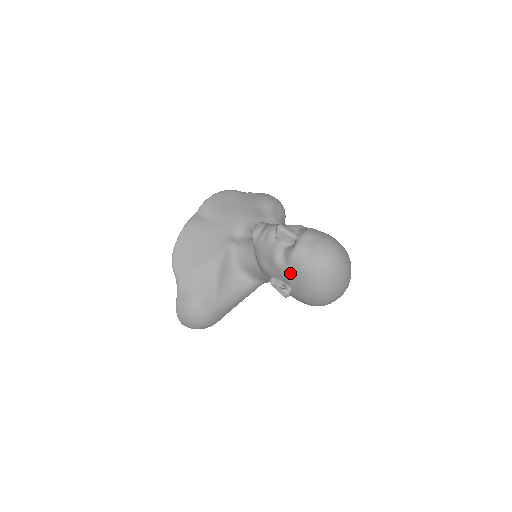
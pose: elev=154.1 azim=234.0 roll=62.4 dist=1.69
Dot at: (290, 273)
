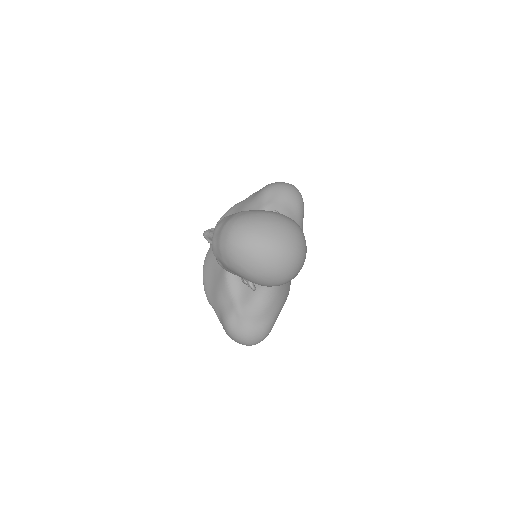
Dot at: (229, 270)
